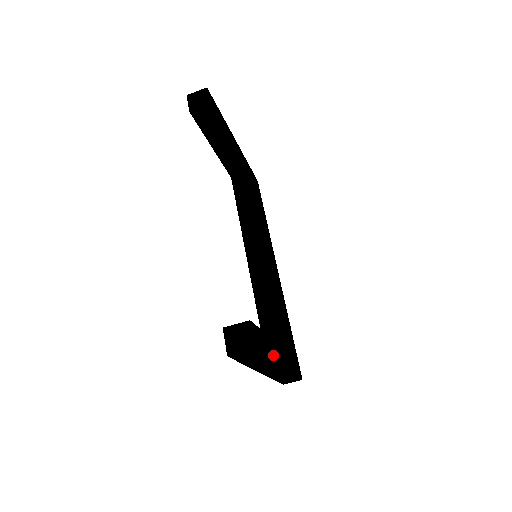
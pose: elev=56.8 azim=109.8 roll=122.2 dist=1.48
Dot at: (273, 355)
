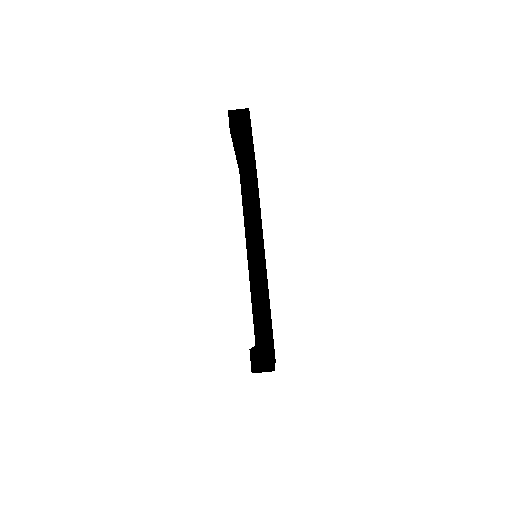
Dot at: occluded
